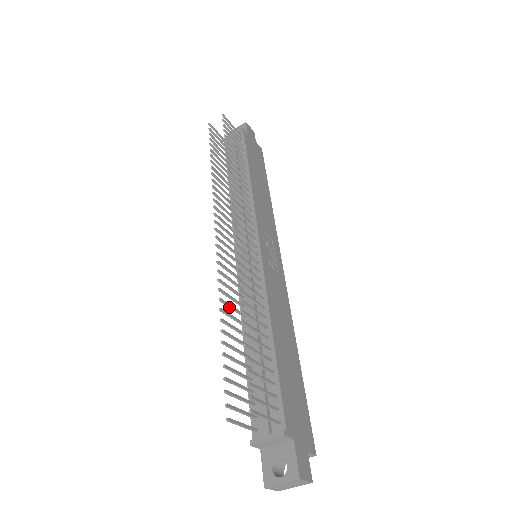
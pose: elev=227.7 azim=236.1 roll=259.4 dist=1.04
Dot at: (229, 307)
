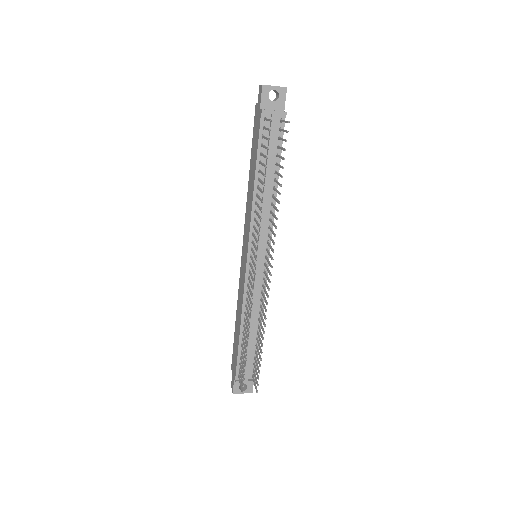
Dot at: (247, 321)
